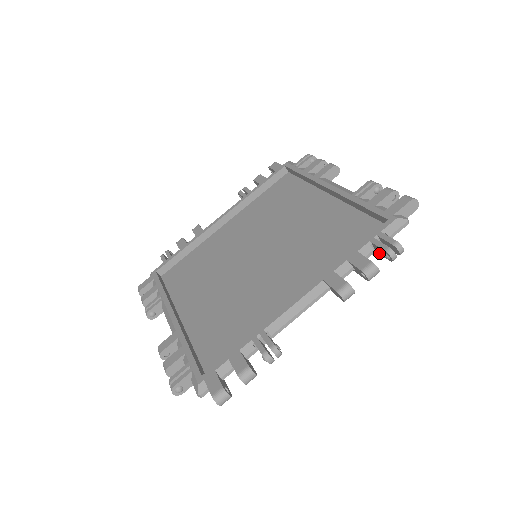
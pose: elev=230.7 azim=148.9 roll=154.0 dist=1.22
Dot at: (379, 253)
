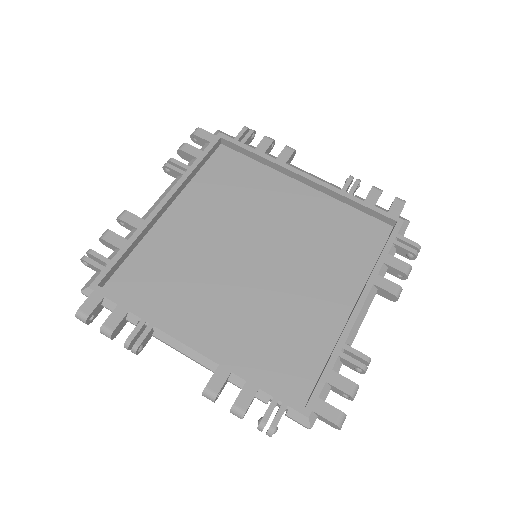
Dot at: occluded
